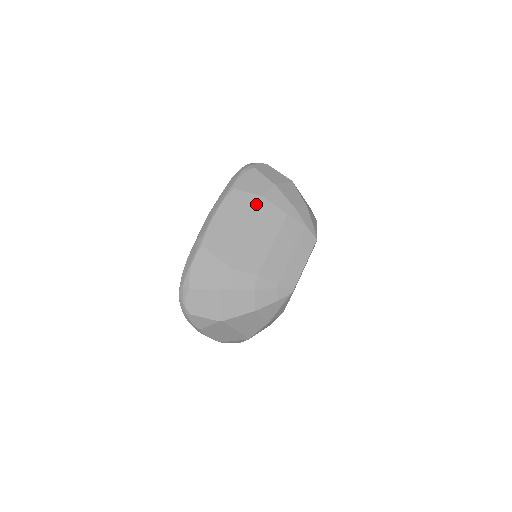
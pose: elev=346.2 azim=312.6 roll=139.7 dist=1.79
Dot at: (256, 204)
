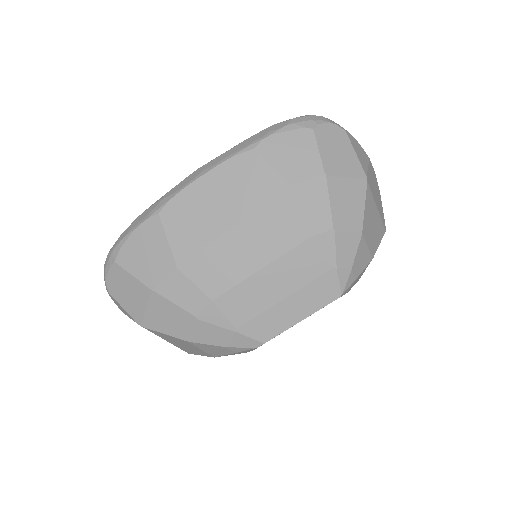
Dot at: (273, 193)
